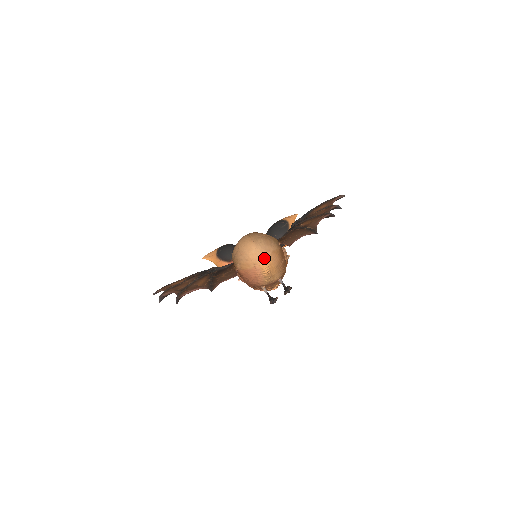
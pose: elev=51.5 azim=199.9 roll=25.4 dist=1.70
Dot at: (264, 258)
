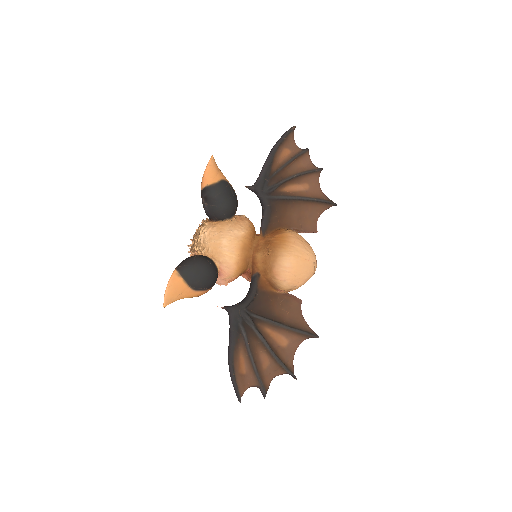
Dot at: occluded
